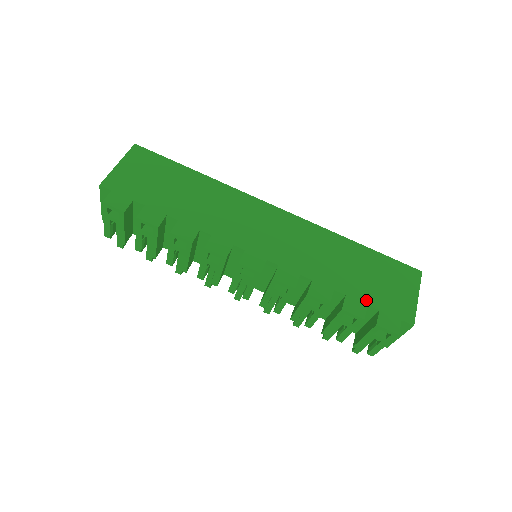
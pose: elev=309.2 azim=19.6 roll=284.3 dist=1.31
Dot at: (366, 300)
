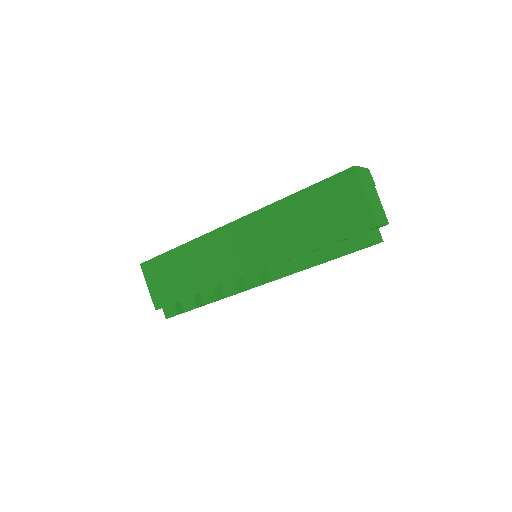
Dot at: (333, 239)
